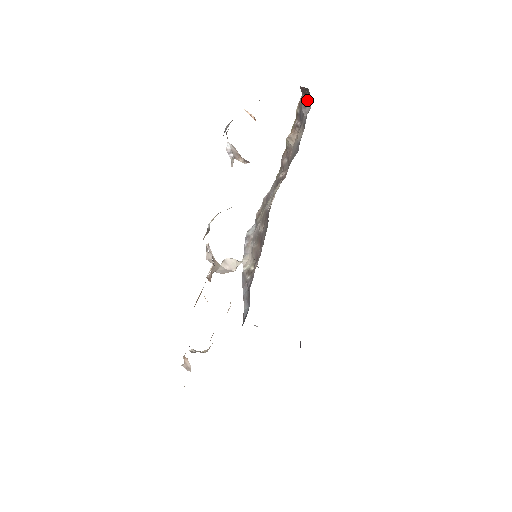
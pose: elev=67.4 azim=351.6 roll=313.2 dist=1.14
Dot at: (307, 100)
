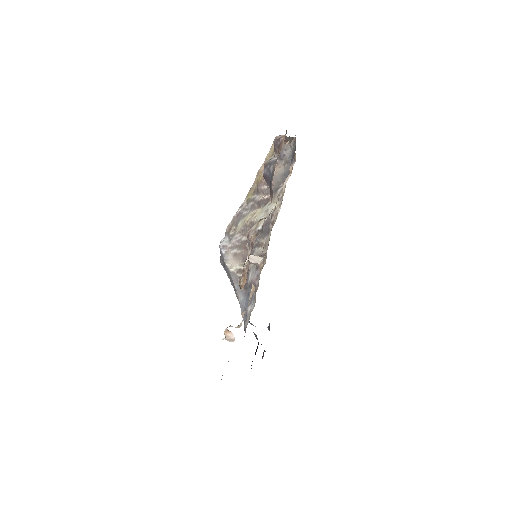
Dot at: (287, 145)
